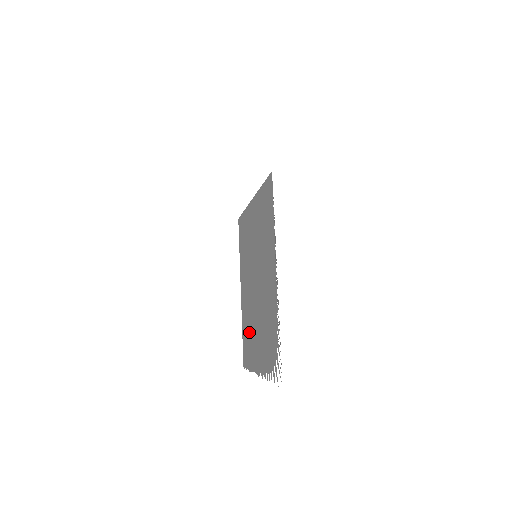
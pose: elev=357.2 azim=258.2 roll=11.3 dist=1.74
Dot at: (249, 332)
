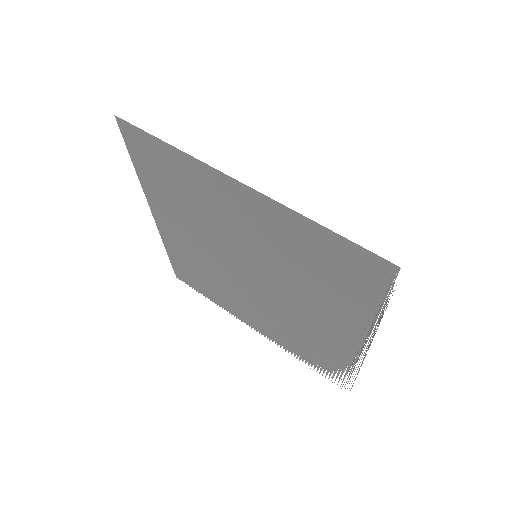
Dot at: (208, 279)
